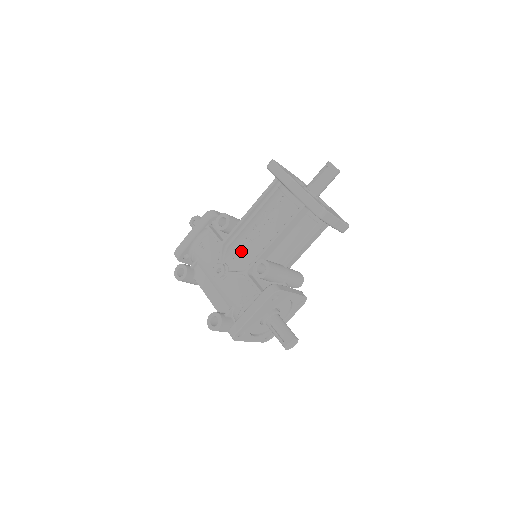
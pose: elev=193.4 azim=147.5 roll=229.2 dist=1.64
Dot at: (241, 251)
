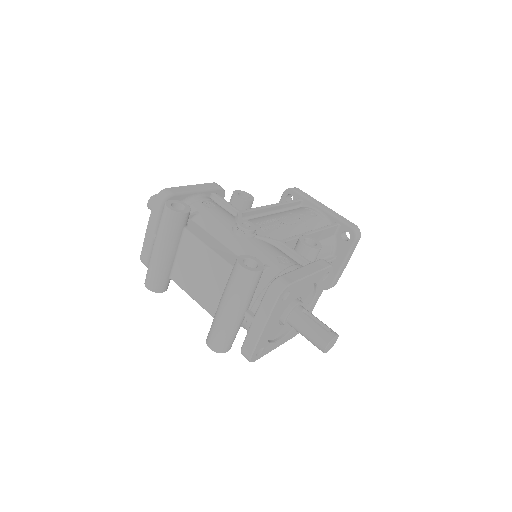
Dot at: (271, 226)
